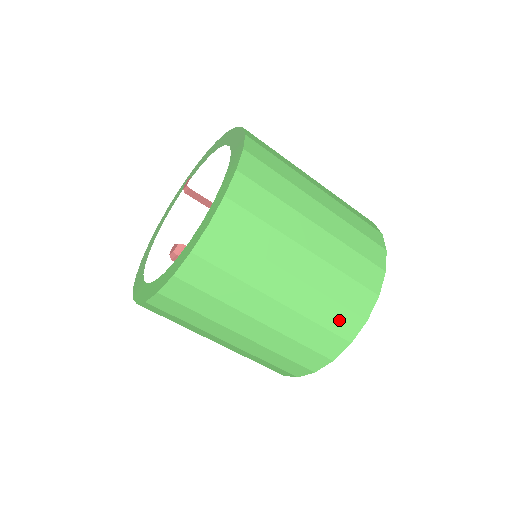
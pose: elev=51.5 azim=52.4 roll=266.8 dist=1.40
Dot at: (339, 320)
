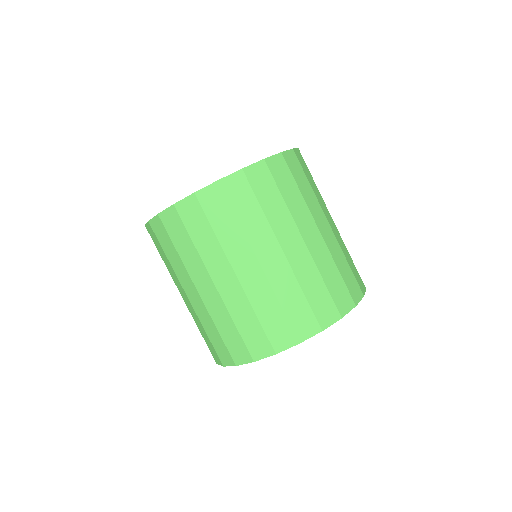
Dot at: (253, 335)
